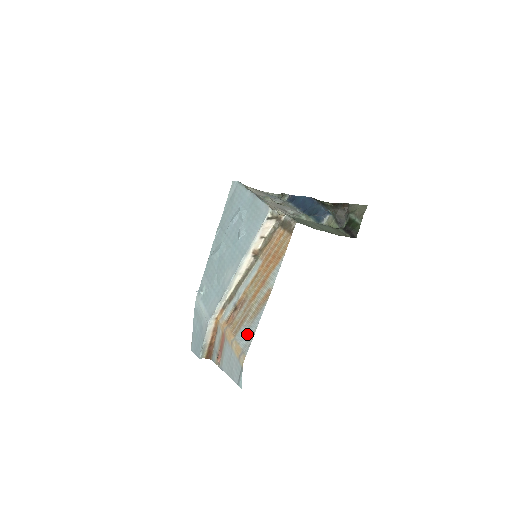
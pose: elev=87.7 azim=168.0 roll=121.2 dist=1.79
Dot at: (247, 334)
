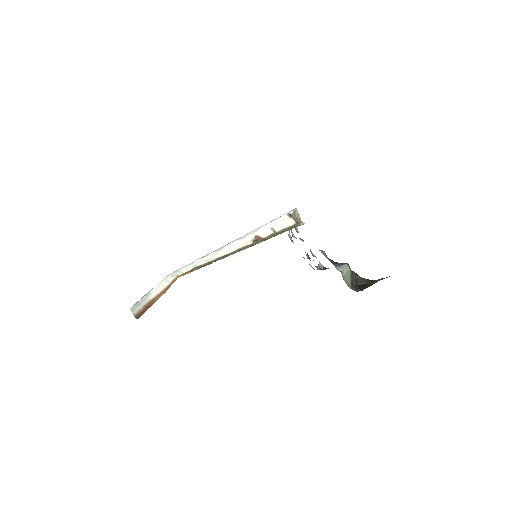
Dot at: occluded
